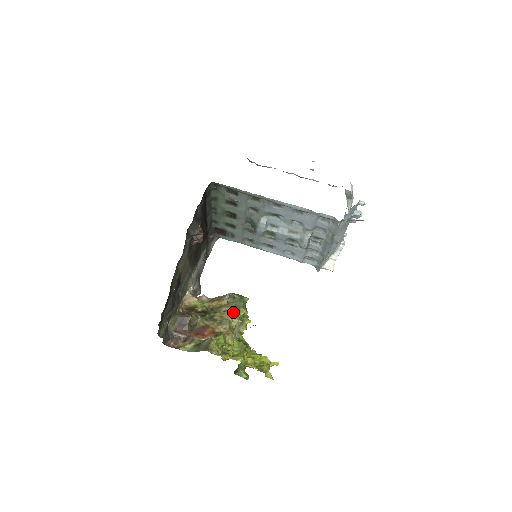
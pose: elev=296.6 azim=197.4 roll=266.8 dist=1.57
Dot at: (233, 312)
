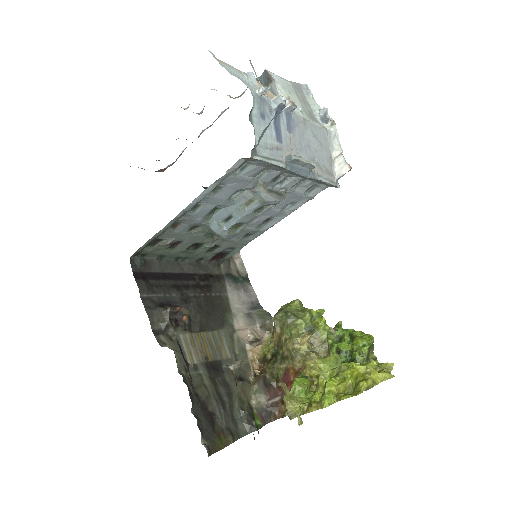
Dot at: (291, 336)
